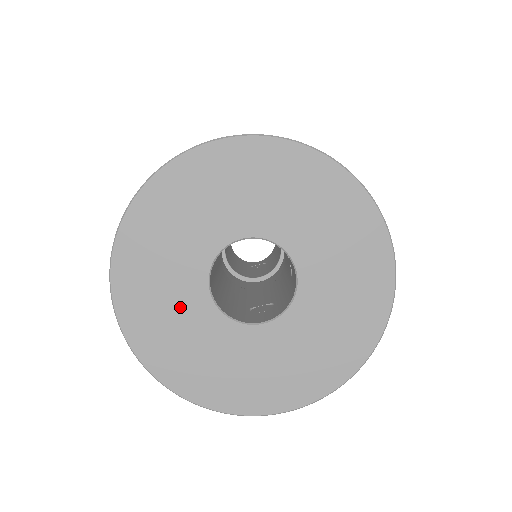
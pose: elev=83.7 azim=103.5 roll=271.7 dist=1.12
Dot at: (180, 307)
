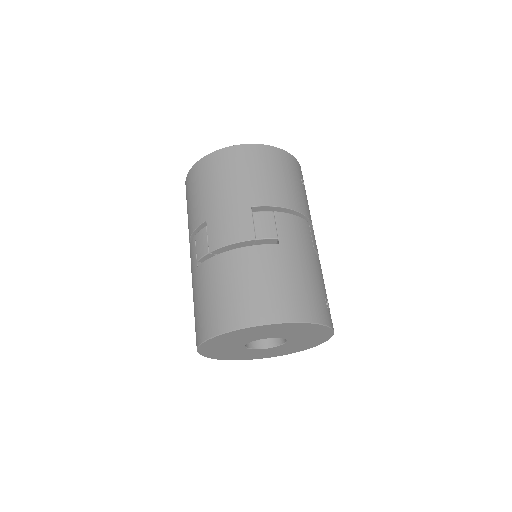
Dot at: (233, 352)
